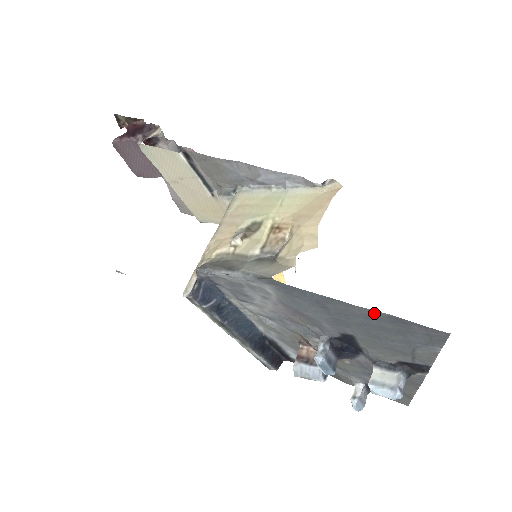
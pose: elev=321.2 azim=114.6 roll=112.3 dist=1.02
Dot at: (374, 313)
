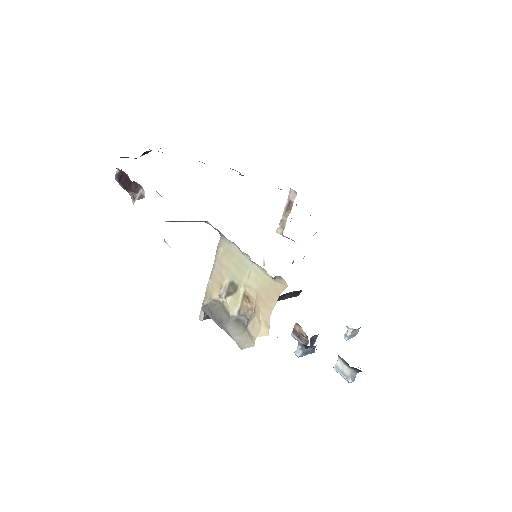
Dot at: occluded
